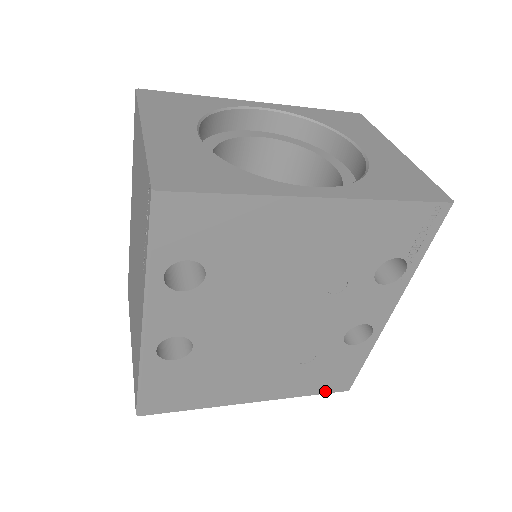
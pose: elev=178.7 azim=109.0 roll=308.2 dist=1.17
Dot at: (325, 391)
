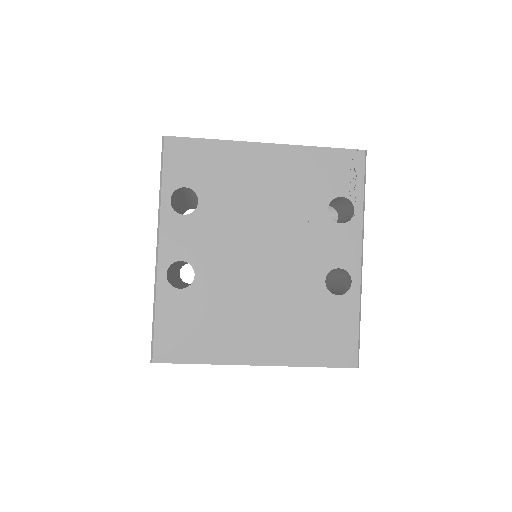
Dot at: (330, 363)
